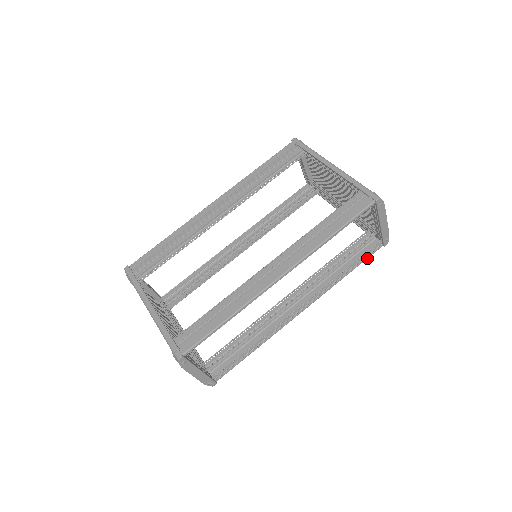
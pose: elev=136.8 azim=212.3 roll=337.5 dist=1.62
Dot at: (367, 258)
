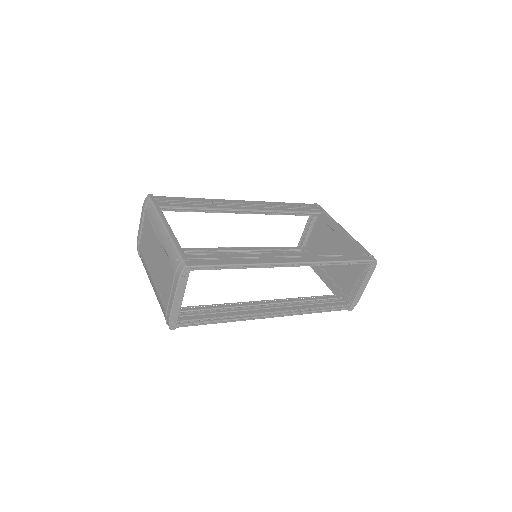
Dot at: (334, 310)
